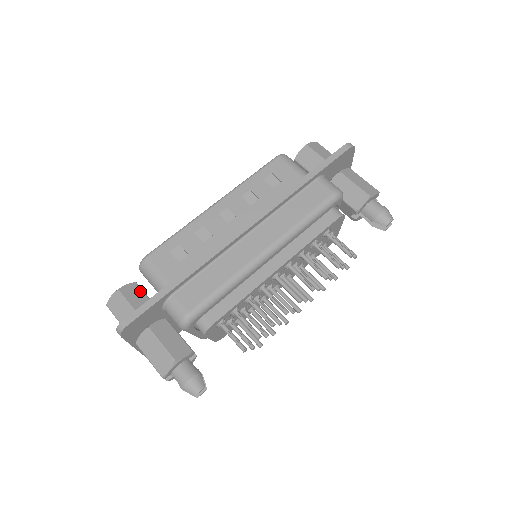
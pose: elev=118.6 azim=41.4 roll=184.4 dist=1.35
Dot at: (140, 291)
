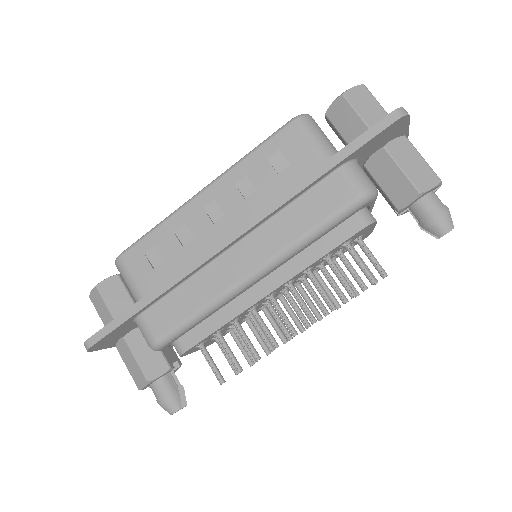
Dot at: (121, 287)
